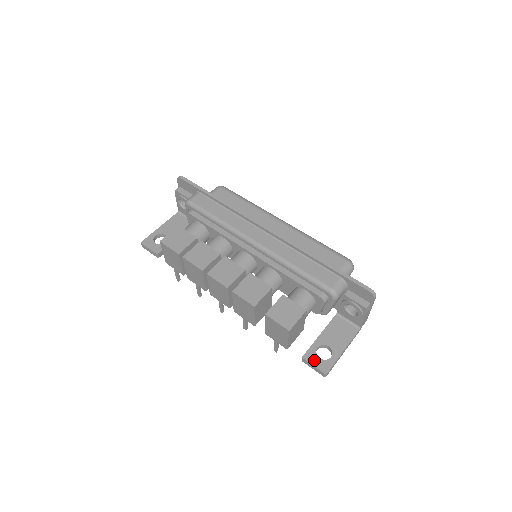
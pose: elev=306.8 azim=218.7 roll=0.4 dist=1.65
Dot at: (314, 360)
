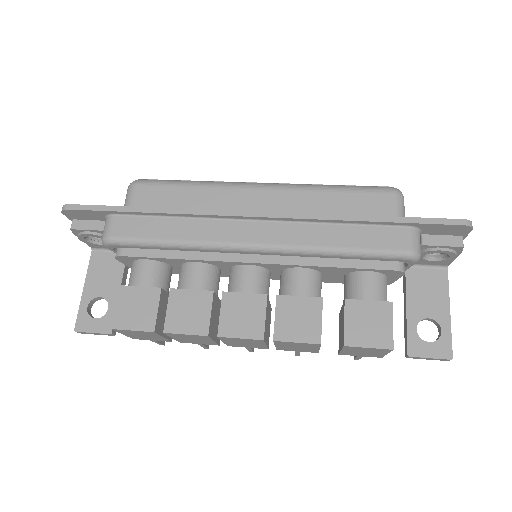
Dot at: (425, 350)
